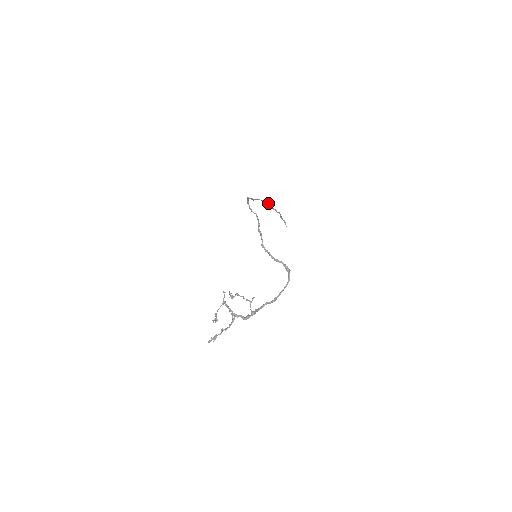
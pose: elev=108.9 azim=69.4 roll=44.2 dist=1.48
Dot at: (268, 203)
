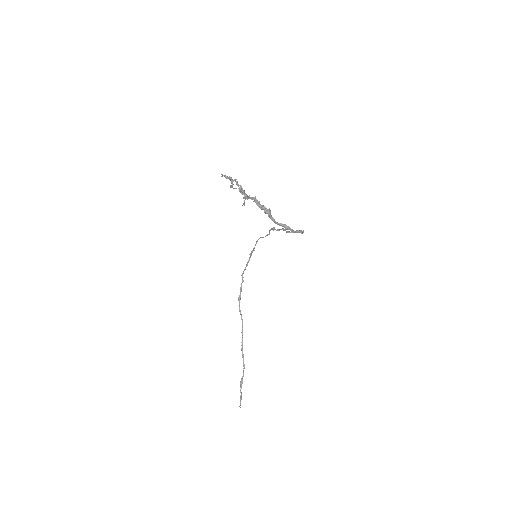
Dot at: occluded
